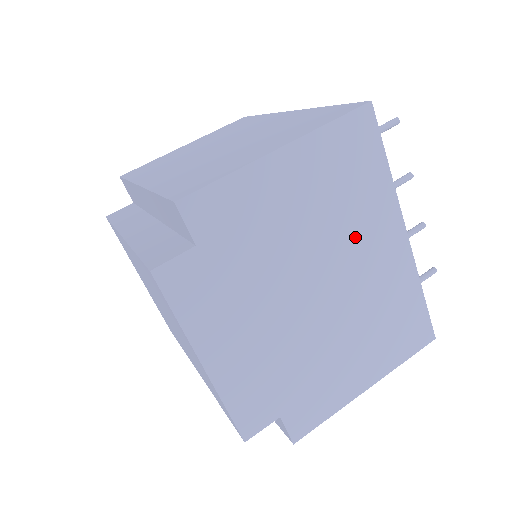
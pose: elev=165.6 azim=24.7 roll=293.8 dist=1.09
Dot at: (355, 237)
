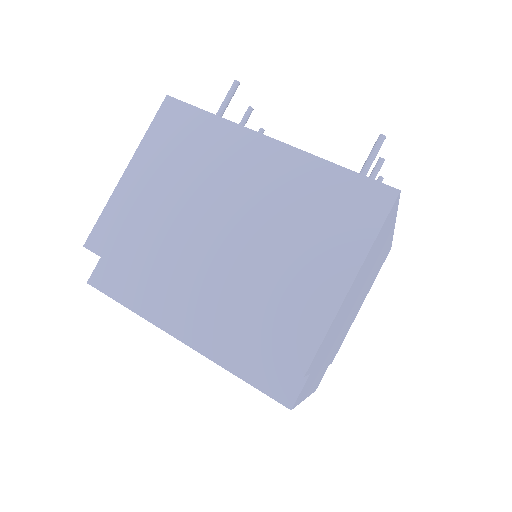
Dot at: (373, 264)
